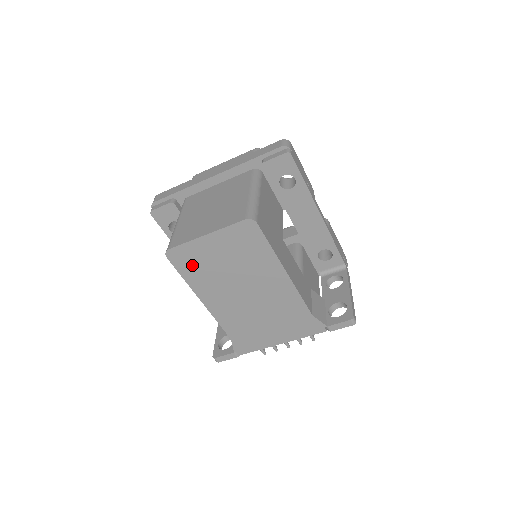
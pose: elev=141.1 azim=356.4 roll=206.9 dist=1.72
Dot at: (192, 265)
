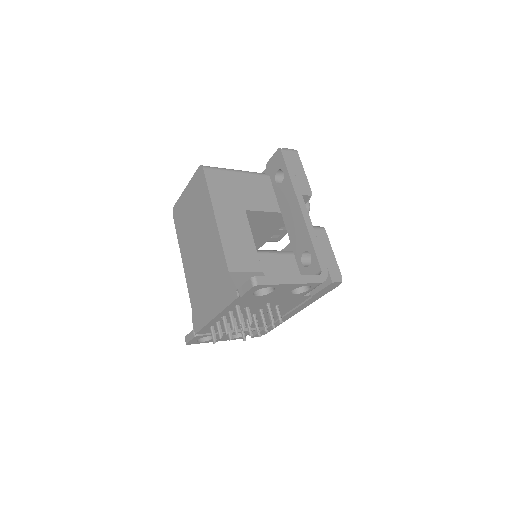
Dot at: (180, 220)
